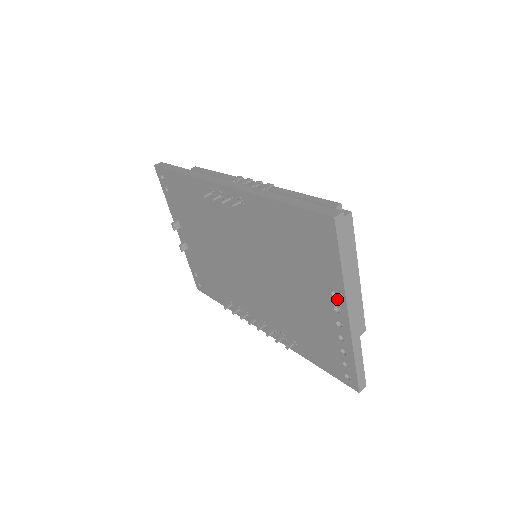
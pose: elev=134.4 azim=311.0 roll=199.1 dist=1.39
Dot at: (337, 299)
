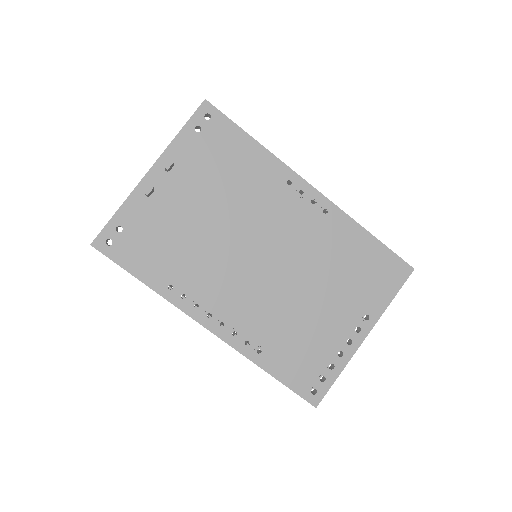
Dot at: (366, 322)
